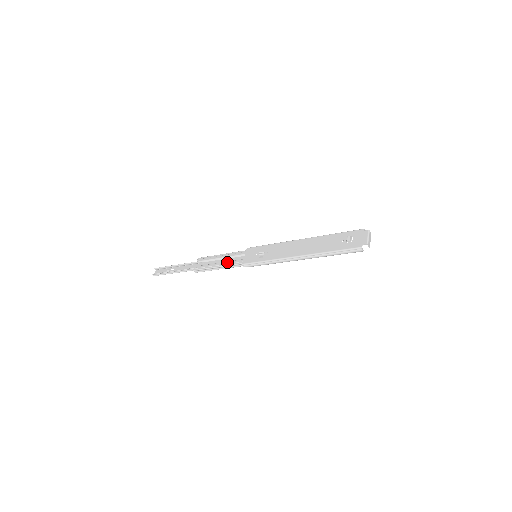
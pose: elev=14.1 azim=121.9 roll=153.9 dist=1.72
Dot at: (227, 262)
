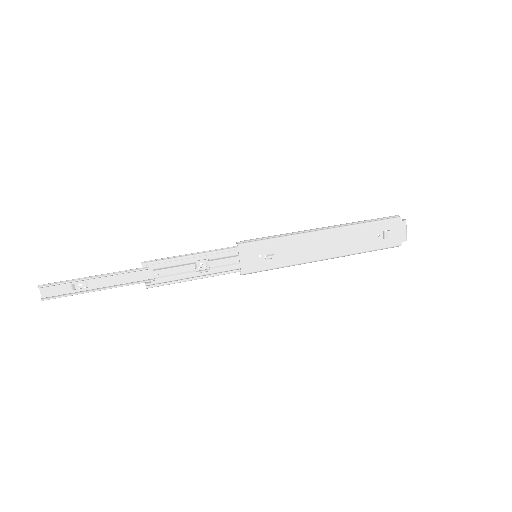
Dot at: (211, 271)
